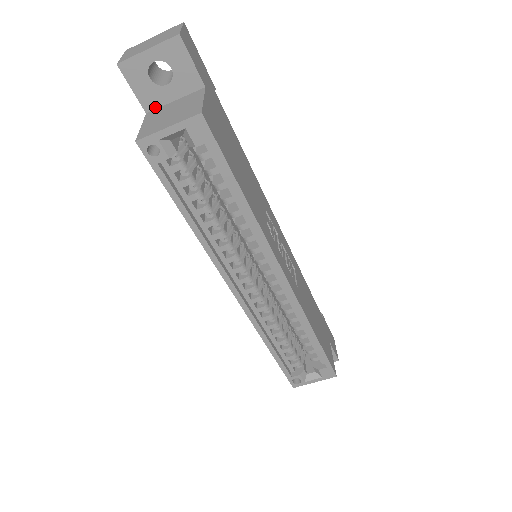
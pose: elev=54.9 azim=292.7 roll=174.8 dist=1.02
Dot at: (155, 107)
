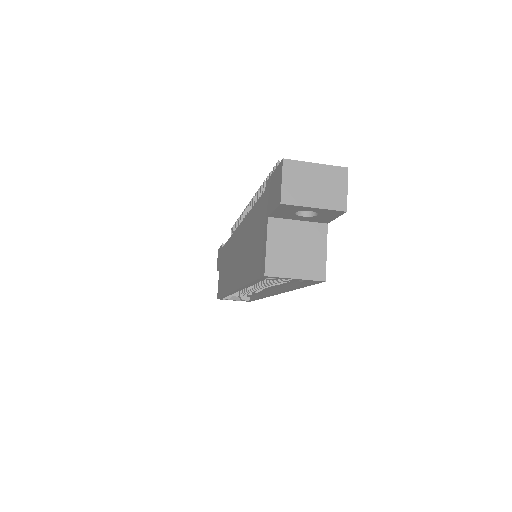
Dot at: (279, 217)
